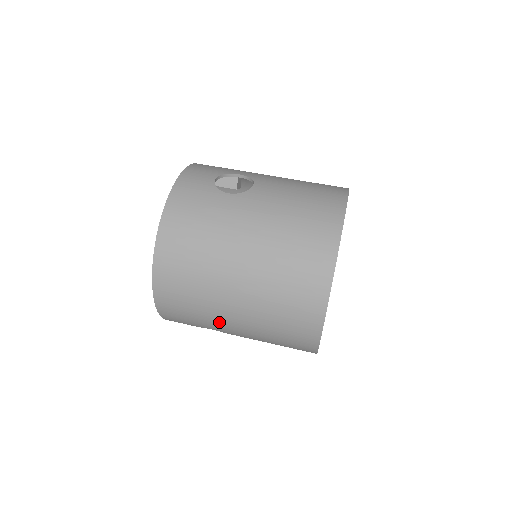
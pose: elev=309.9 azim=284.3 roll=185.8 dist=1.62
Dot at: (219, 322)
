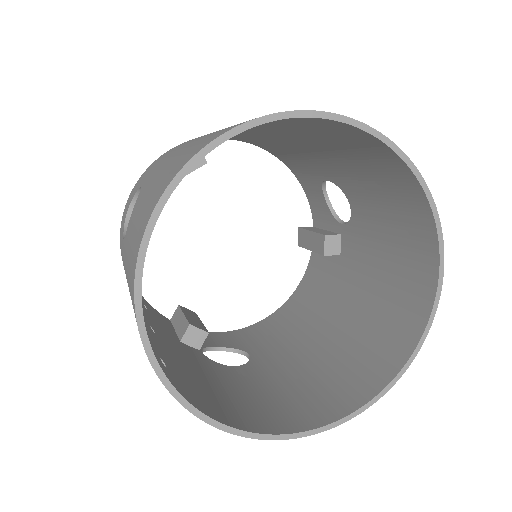
Dot at: occluded
